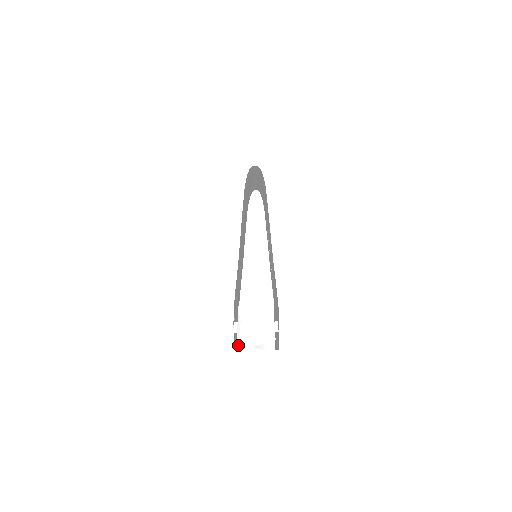
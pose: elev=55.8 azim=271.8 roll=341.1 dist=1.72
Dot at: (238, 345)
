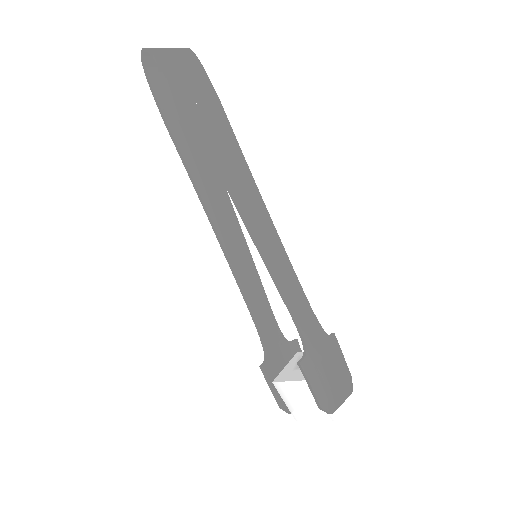
Dot at: occluded
